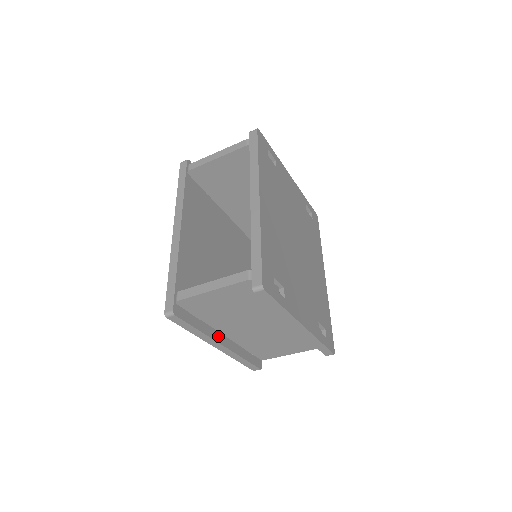
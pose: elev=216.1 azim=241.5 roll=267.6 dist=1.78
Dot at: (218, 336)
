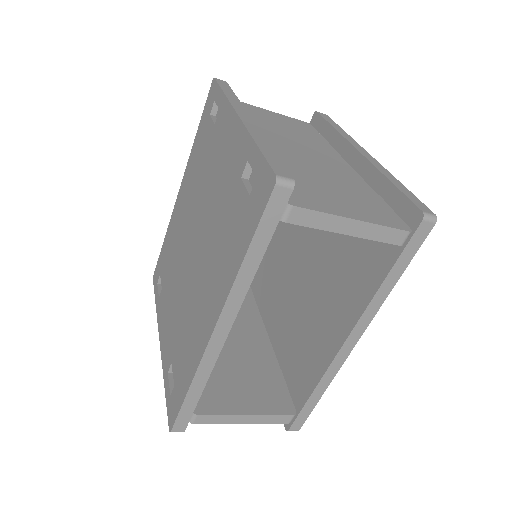
Dot at: occluded
